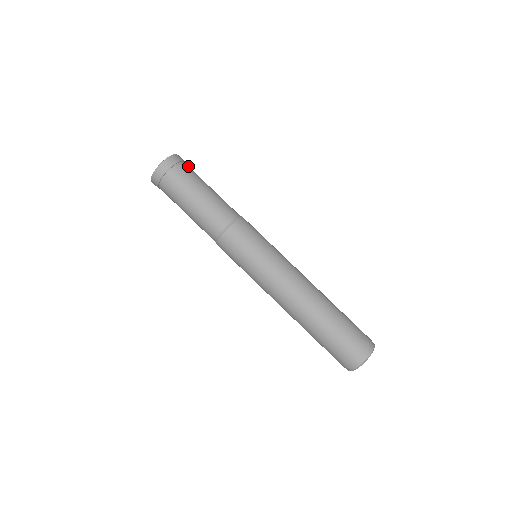
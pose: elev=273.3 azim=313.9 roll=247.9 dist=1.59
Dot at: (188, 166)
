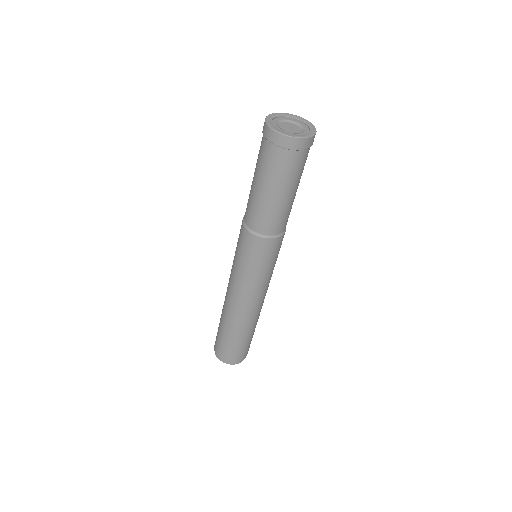
Dot at: (304, 157)
